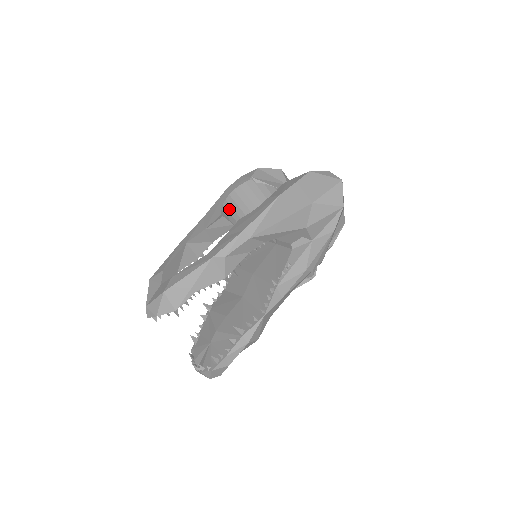
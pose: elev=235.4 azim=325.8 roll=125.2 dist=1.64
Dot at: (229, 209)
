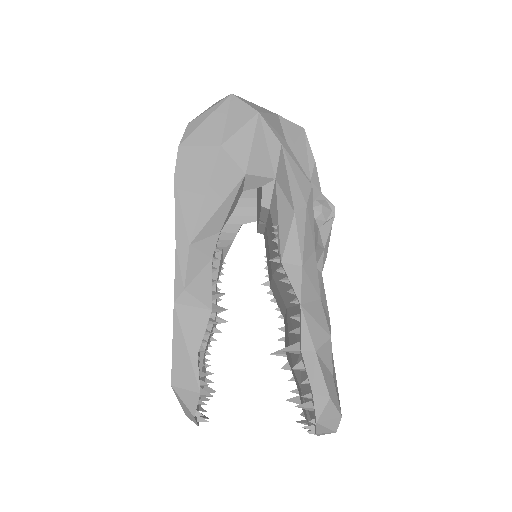
Dot at: occluded
